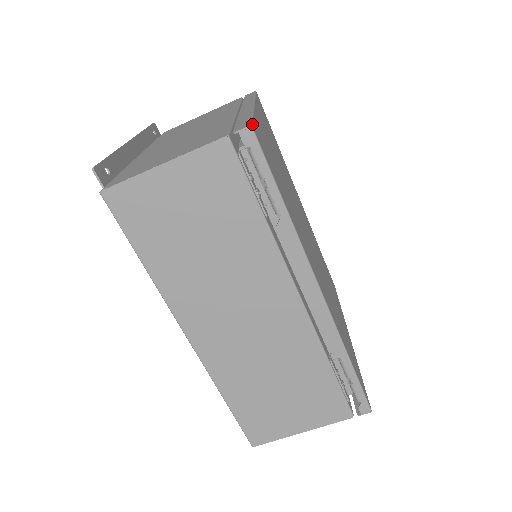
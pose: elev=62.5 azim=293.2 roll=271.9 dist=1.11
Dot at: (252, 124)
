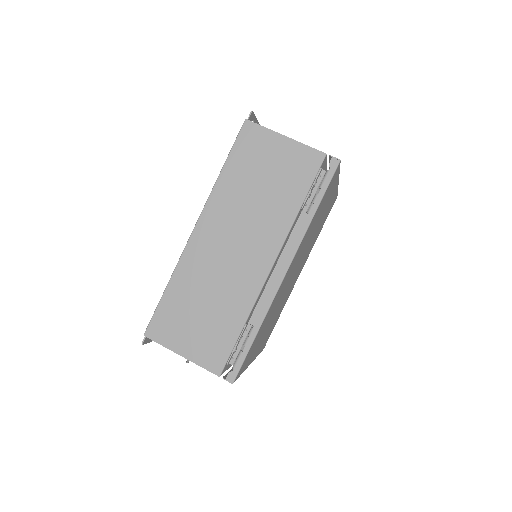
Dot at: occluded
